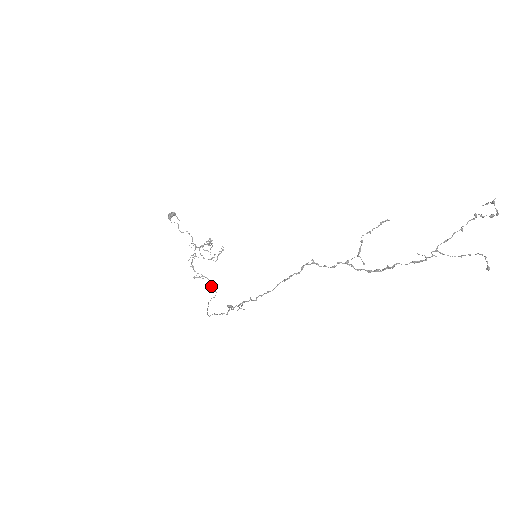
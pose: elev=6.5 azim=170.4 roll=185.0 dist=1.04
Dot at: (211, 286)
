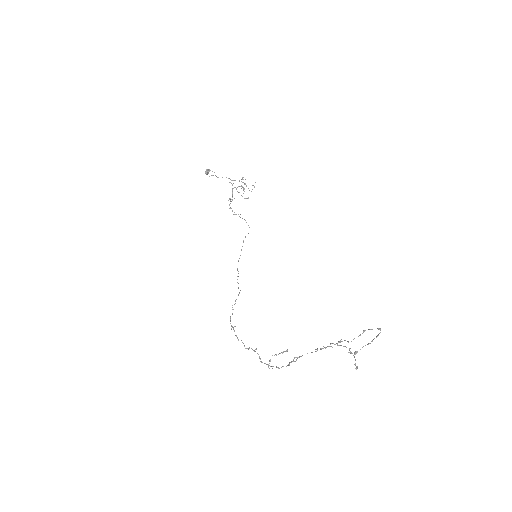
Dot at: occluded
